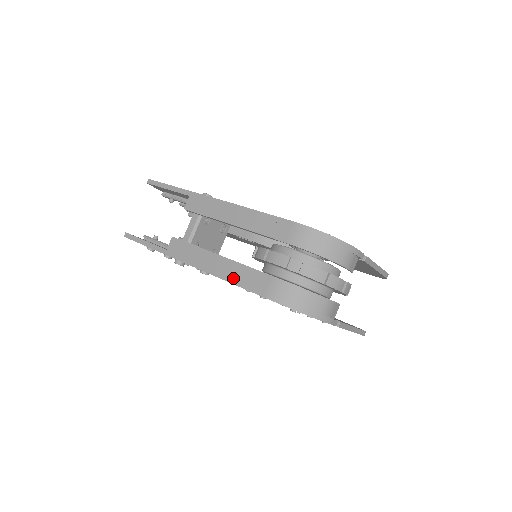
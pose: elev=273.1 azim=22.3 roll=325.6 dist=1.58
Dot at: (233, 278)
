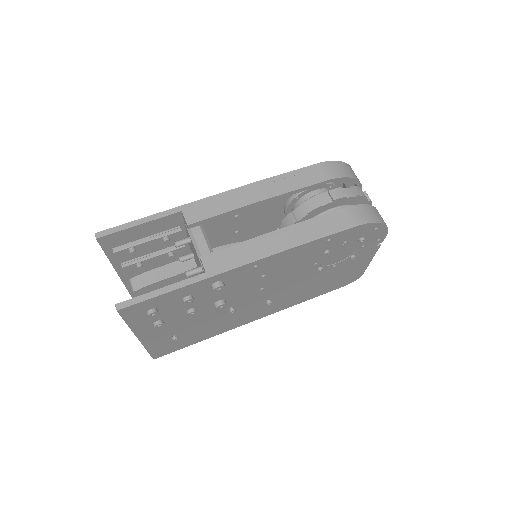
Dot at: (313, 235)
